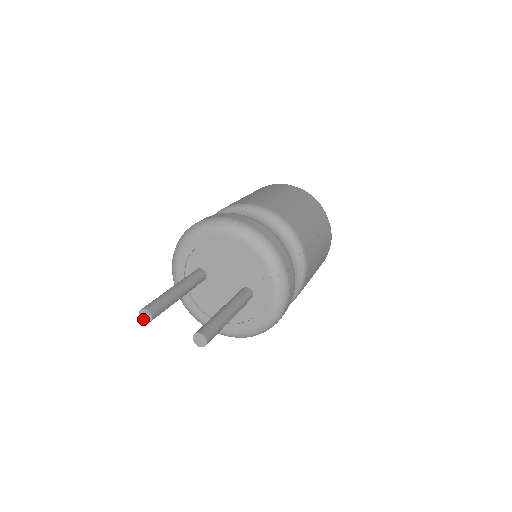
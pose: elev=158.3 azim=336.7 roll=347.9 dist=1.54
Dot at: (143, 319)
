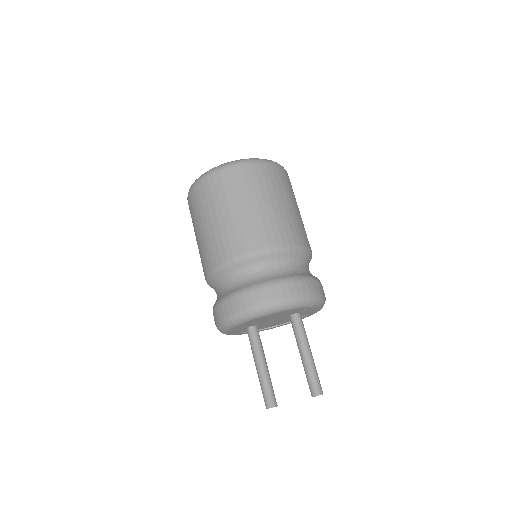
Dot at: occluded
